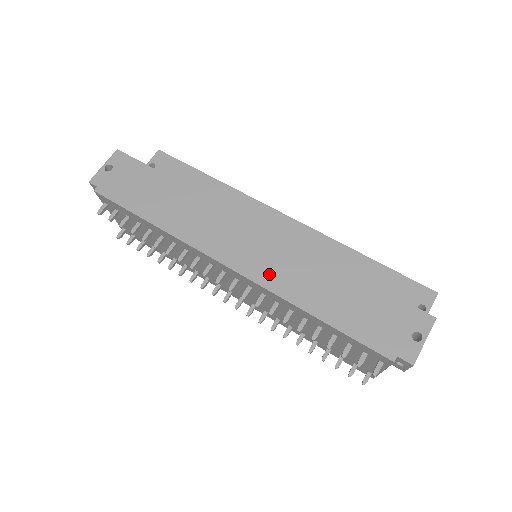
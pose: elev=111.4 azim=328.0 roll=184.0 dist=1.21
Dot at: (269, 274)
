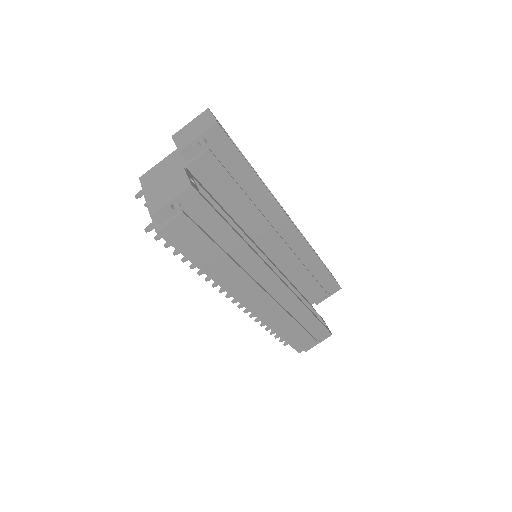
Dot at: (267, 312)
